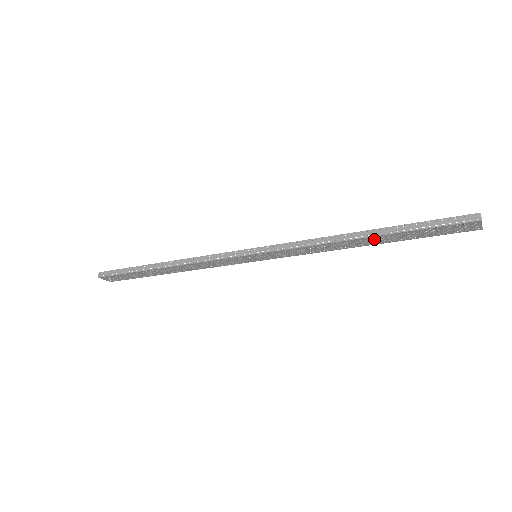
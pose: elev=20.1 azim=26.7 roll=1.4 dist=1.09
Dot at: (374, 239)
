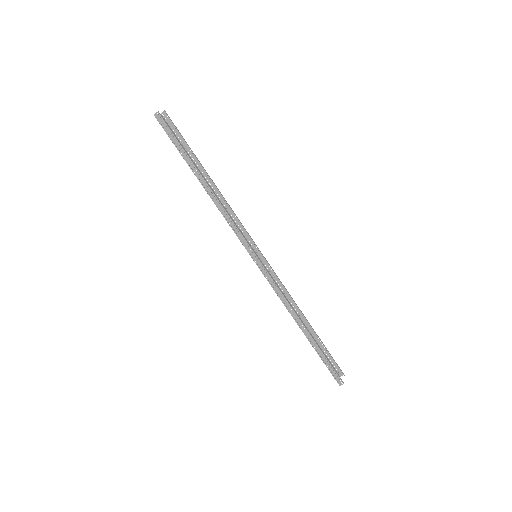
Dot at: (305, 332)
